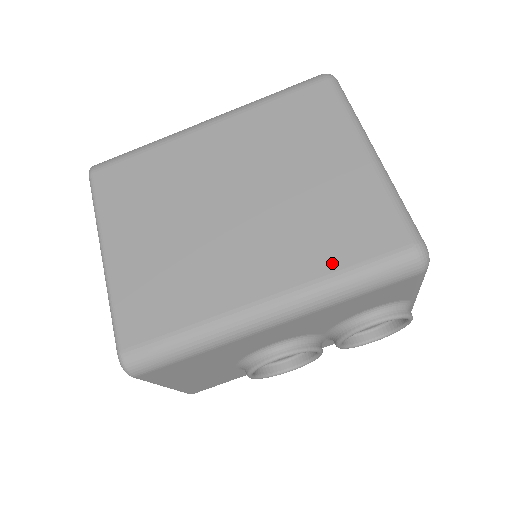
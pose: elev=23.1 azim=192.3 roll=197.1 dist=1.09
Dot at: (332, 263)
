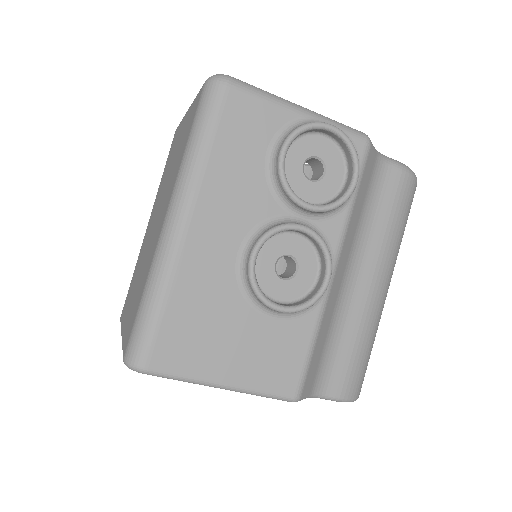
Dot at: (182, 154)
